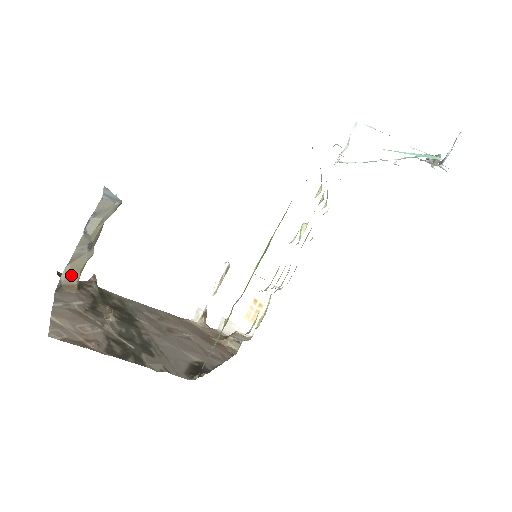
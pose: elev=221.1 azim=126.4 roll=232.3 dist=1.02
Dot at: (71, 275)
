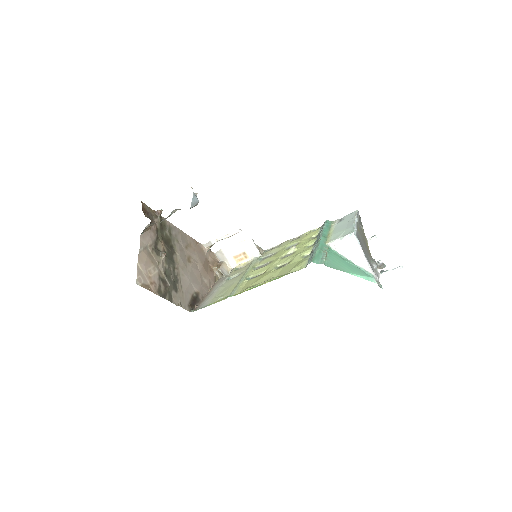
Dot at: (152, 224)
